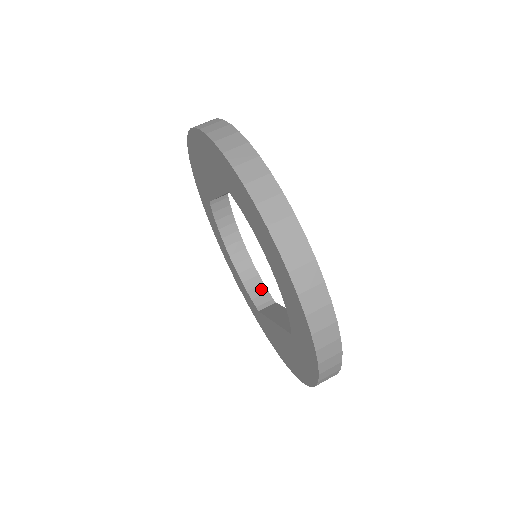
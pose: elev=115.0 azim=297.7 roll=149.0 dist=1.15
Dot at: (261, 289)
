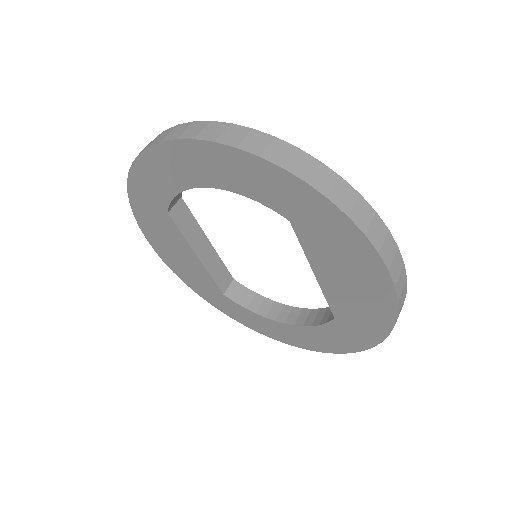
Dot at: (328, 311)
